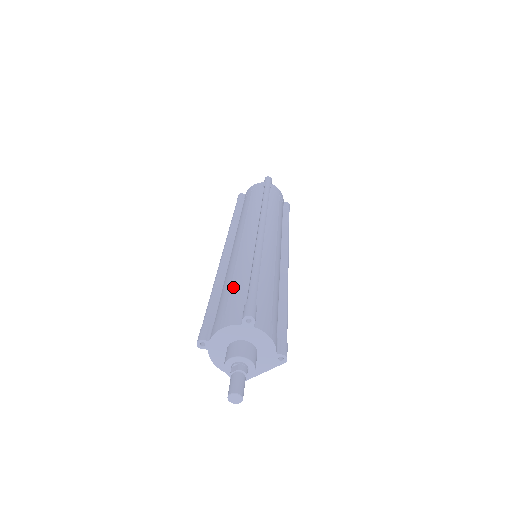
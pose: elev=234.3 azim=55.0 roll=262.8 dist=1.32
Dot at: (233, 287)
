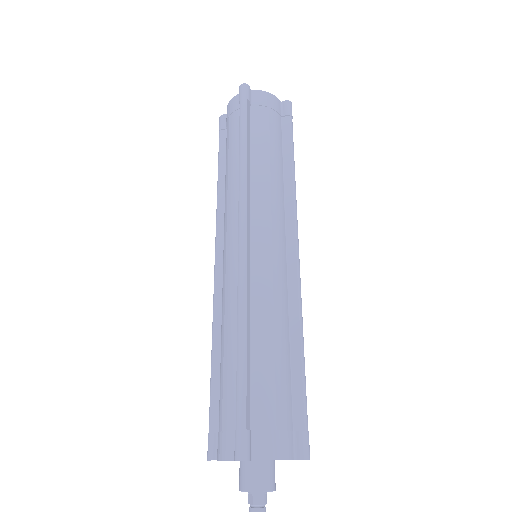
Dot at: (225, 374)
